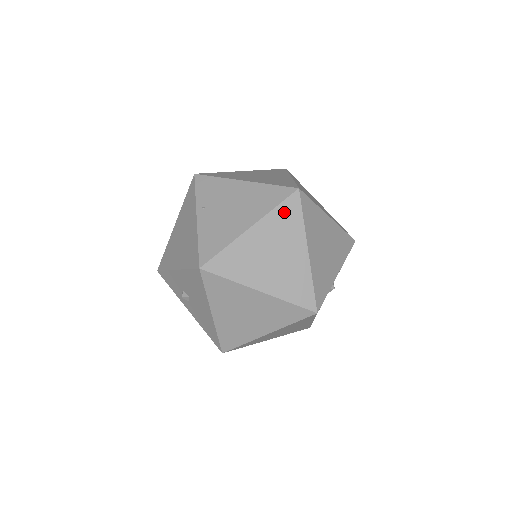
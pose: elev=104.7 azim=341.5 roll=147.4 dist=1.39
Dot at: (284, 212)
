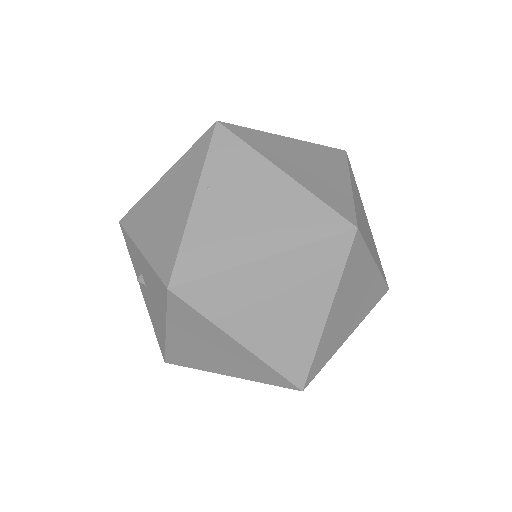
Dot at: (321, 253)
